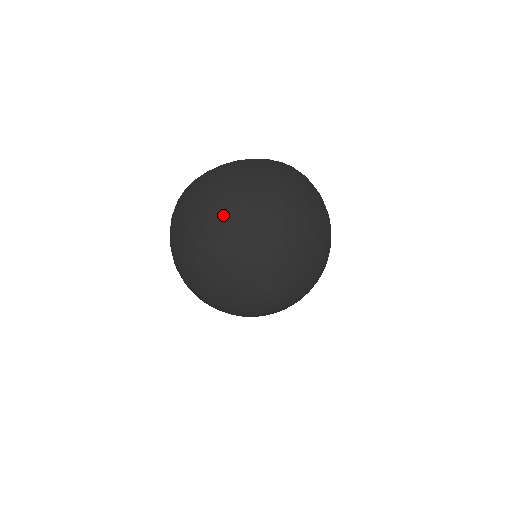
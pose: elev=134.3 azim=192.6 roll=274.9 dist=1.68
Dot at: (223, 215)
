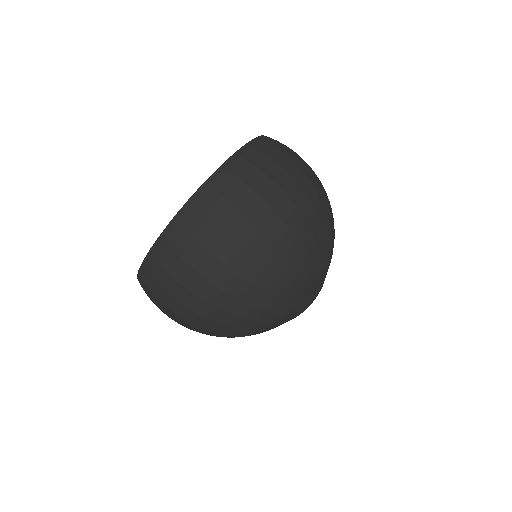
Dot at: (281, 238)
